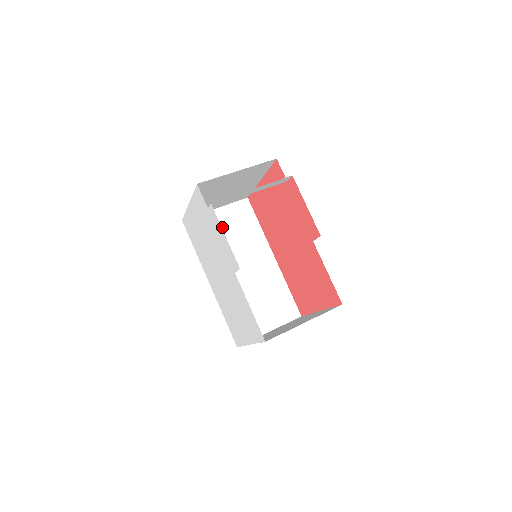
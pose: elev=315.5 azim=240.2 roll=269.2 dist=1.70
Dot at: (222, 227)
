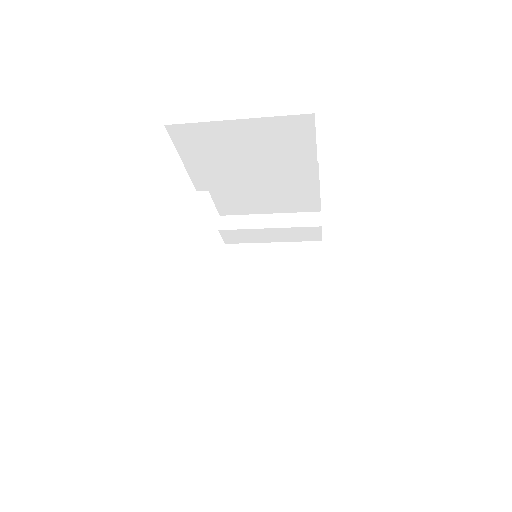
Dot at: occluded
